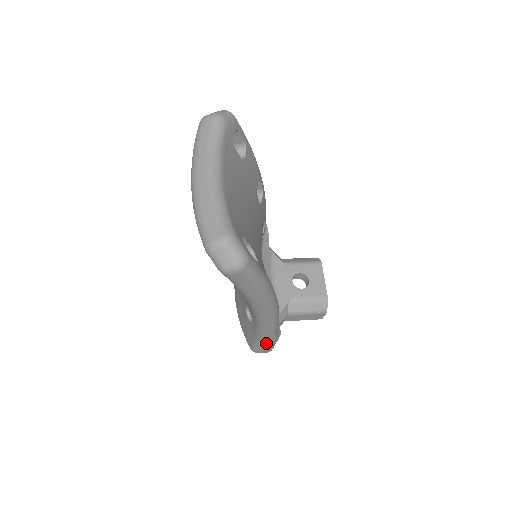
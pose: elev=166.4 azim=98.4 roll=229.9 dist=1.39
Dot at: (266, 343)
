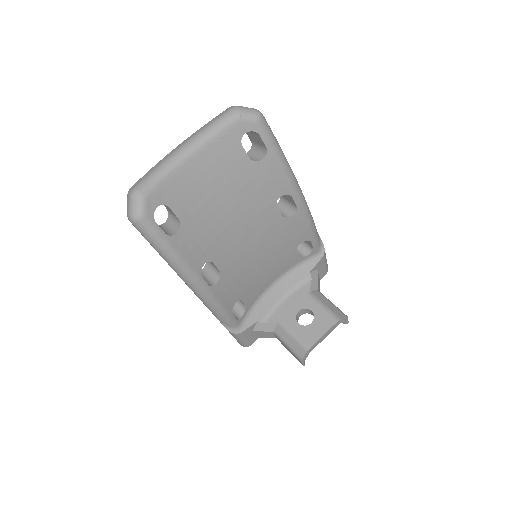
Dot at: occluded
